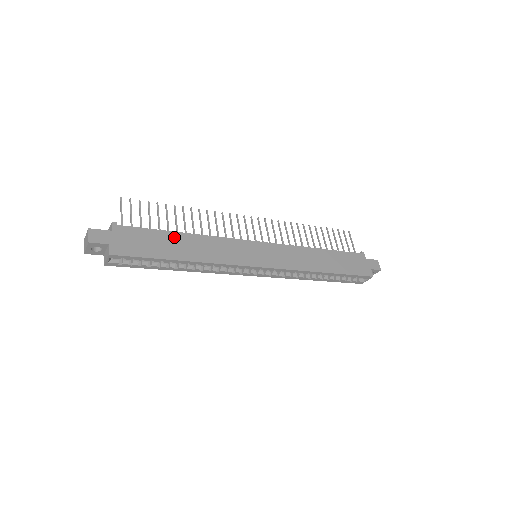
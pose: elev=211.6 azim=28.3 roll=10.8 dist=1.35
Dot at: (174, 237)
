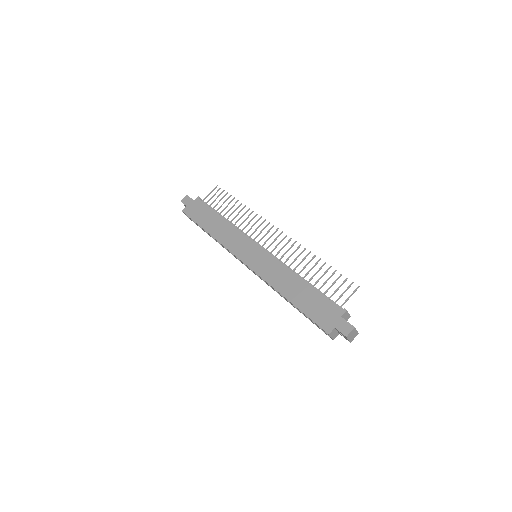
Dot at: (216, 217)
